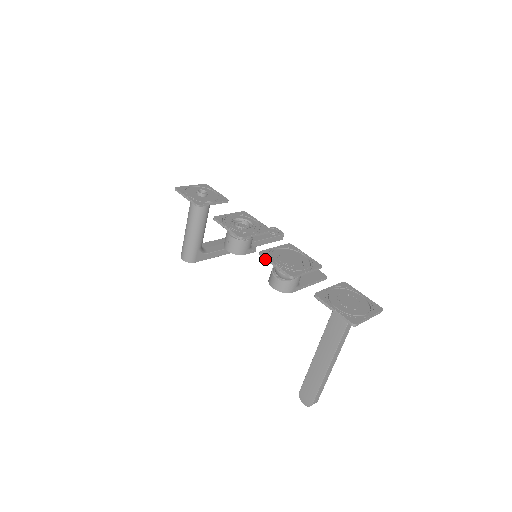
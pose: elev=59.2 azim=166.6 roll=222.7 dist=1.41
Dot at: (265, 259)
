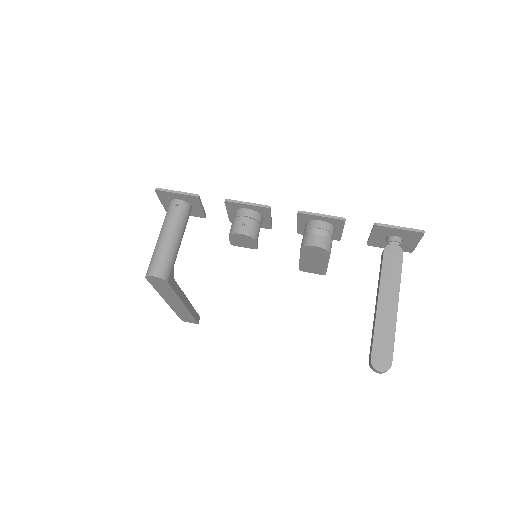
Dot at: (309, 214)
